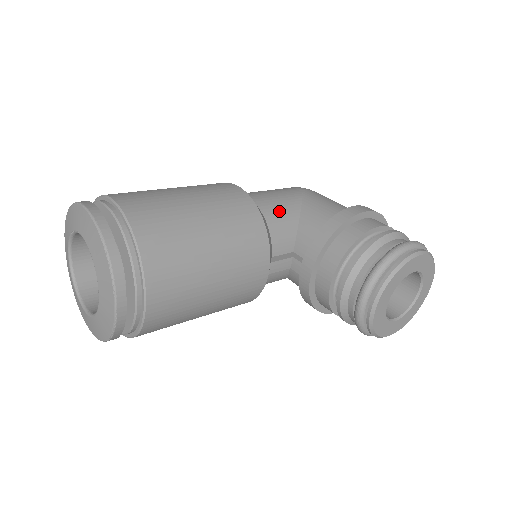
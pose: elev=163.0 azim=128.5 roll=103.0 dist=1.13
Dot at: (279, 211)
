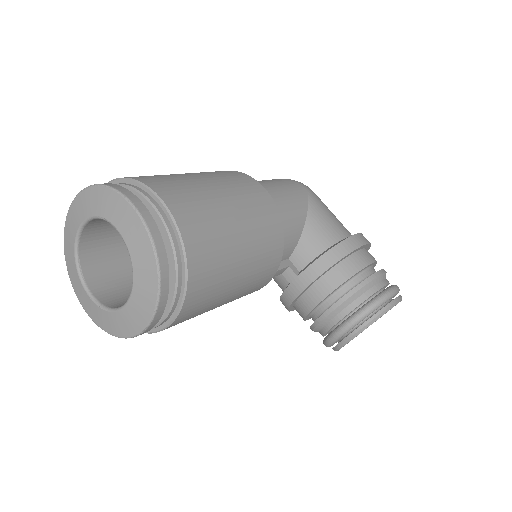
Dot at: (291, 220)
